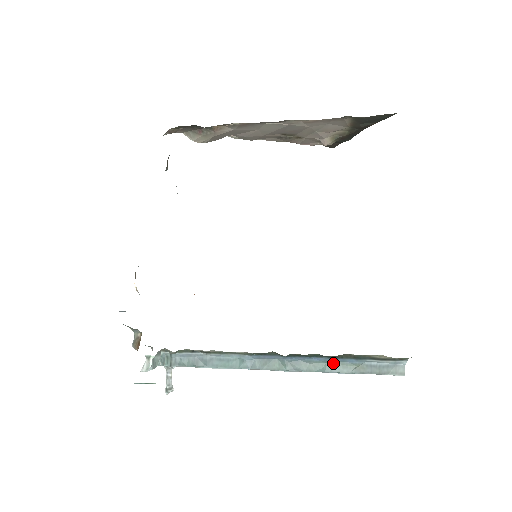
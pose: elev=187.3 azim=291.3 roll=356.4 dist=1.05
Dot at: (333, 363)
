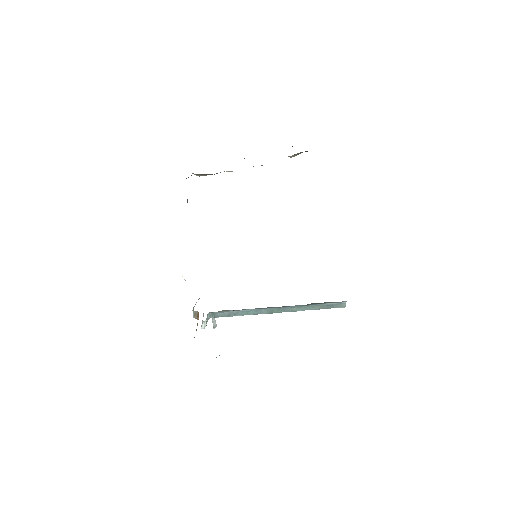
Dot at: (306, 306)
